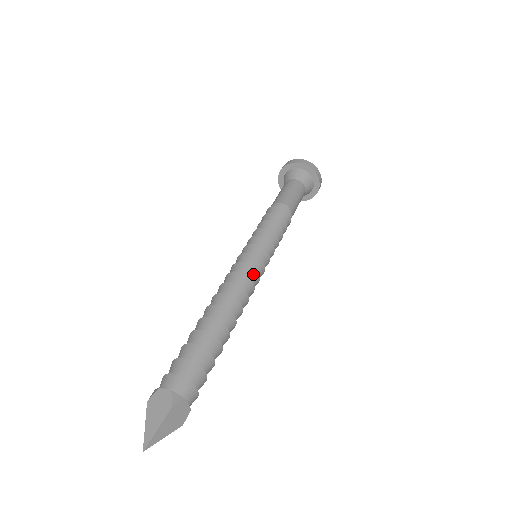
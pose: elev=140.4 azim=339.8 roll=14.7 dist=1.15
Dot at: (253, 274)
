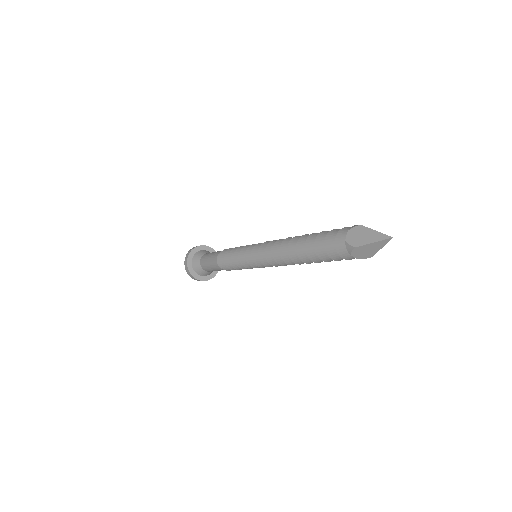
Dot at: occluded
